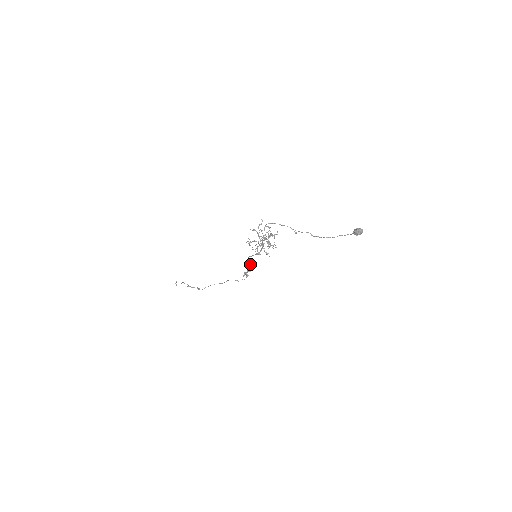
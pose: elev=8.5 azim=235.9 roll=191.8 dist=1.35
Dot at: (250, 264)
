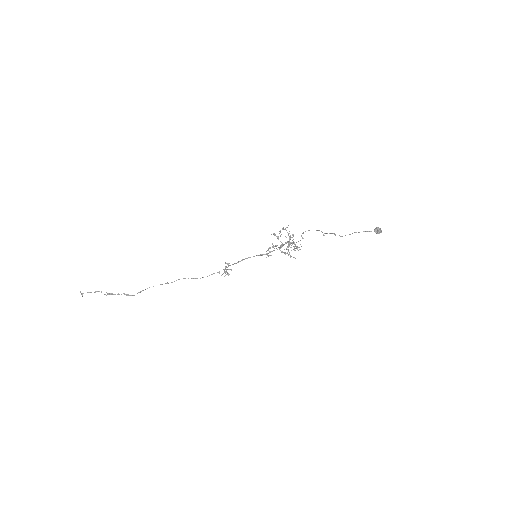
Dot at: occluded
